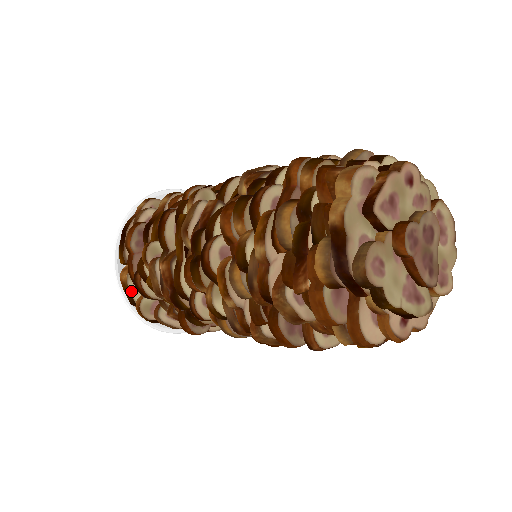
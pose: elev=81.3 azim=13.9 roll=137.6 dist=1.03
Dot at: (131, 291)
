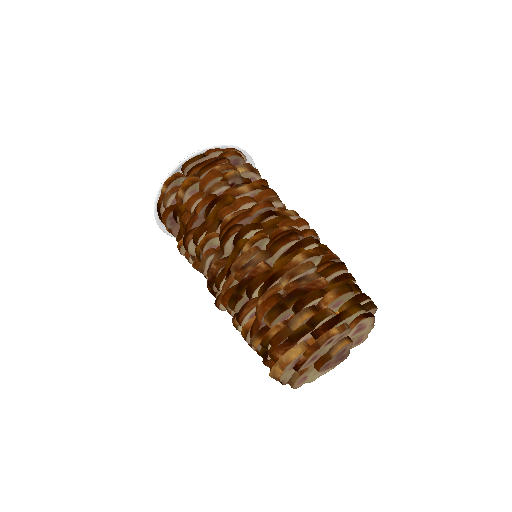
Dot at: occluded
